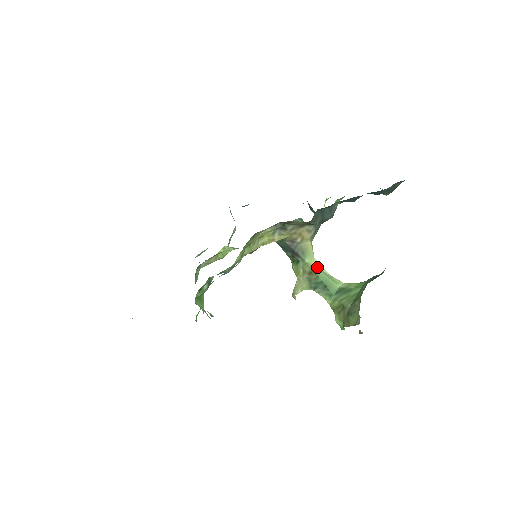
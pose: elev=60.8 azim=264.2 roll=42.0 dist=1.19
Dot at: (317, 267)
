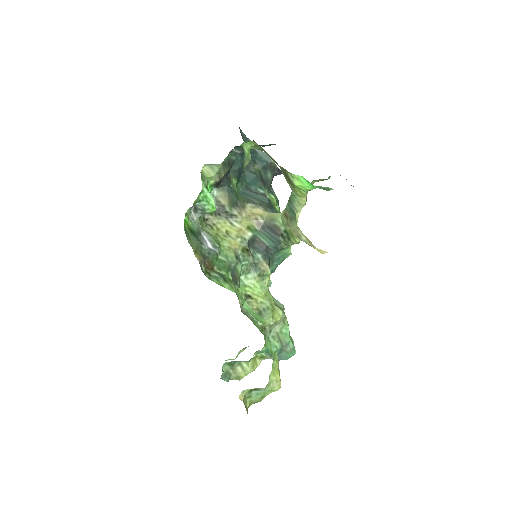
Dot at: occluded
